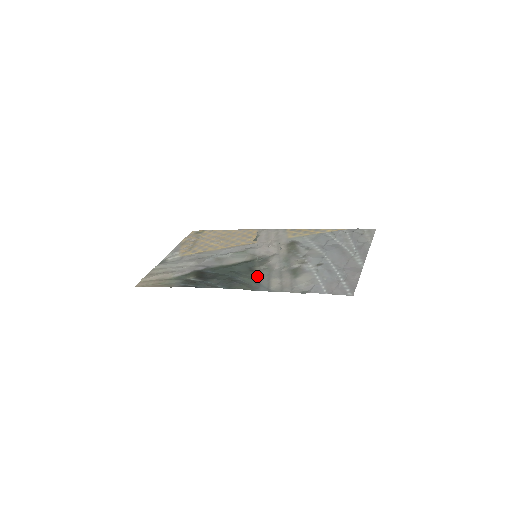
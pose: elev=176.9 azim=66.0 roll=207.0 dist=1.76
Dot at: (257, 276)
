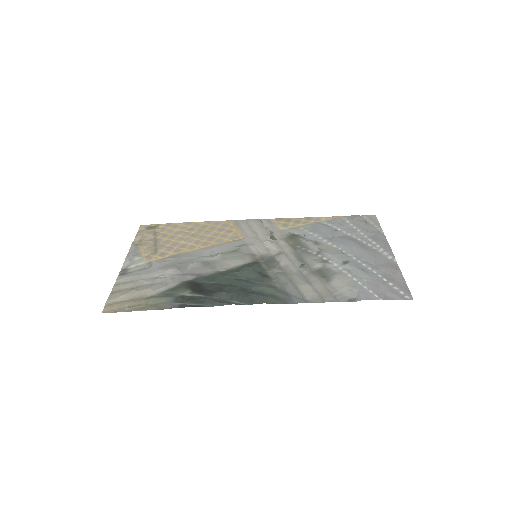
Dot at: (277, 283)
